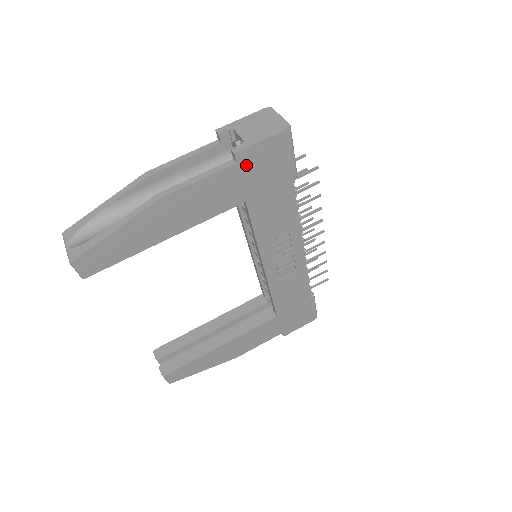
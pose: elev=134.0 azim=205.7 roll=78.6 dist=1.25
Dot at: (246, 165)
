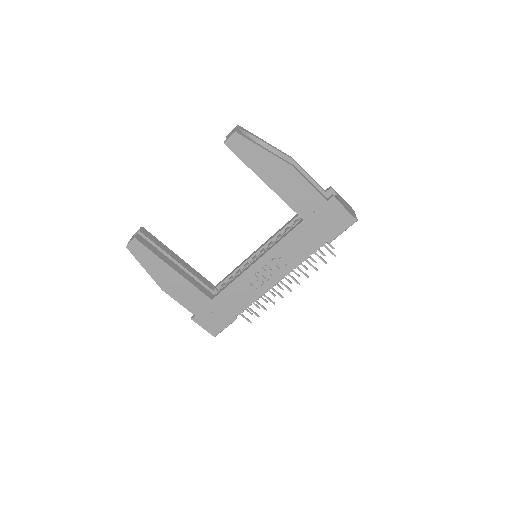
Dot at: (328, 207)
